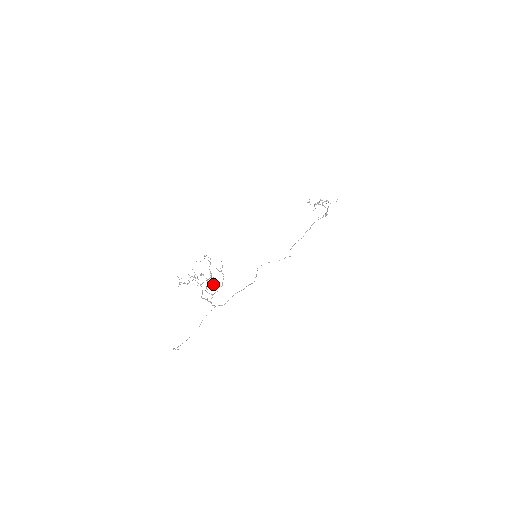
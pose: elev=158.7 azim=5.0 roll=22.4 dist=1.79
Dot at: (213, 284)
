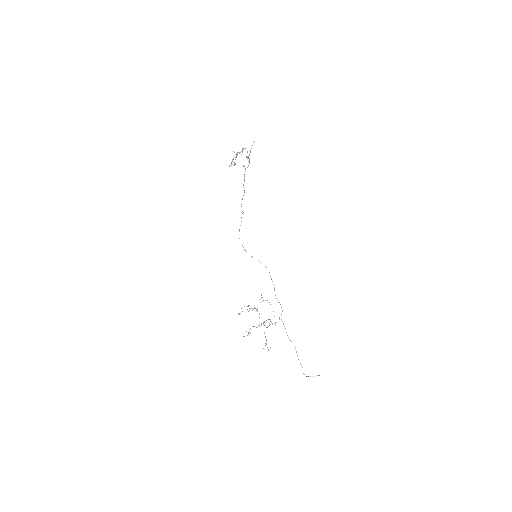
Dot at: occluded
